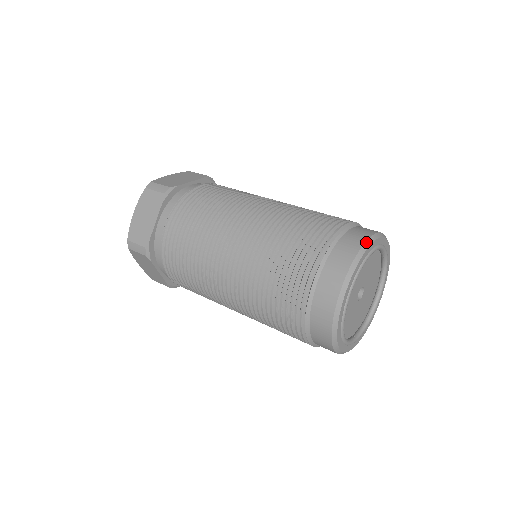
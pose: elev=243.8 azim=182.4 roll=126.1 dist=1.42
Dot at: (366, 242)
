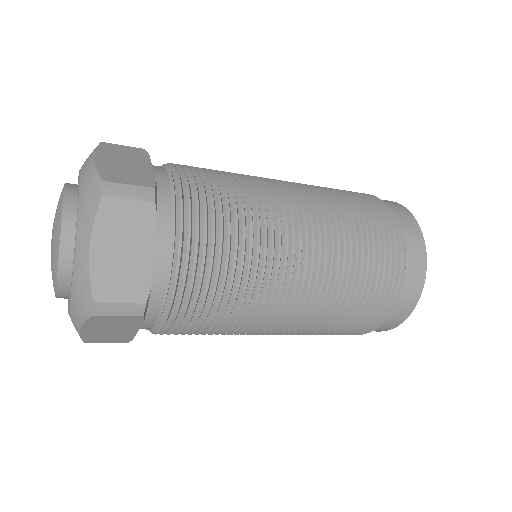
Dot at: (415, 219)
